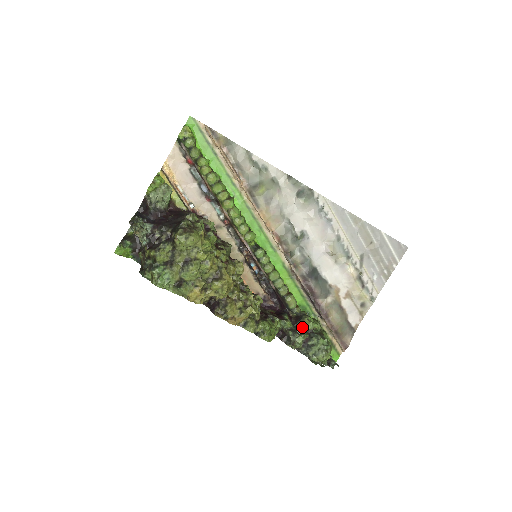
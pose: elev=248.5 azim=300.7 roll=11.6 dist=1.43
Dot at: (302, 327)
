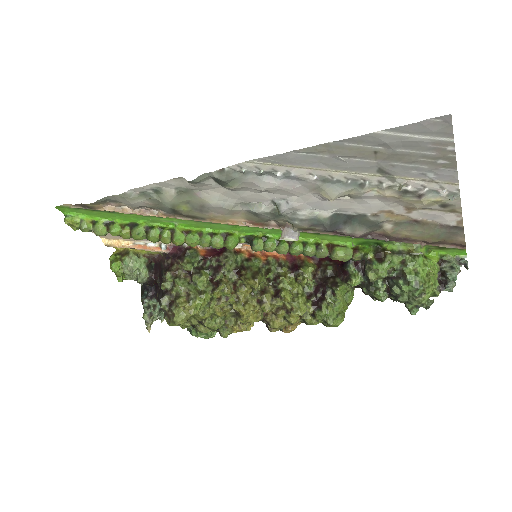
Dot at: occluded
